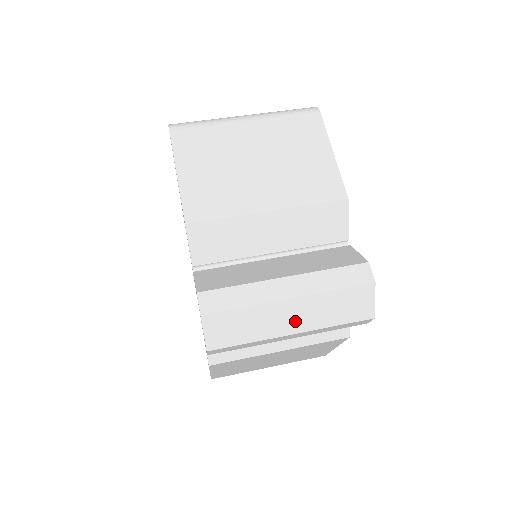
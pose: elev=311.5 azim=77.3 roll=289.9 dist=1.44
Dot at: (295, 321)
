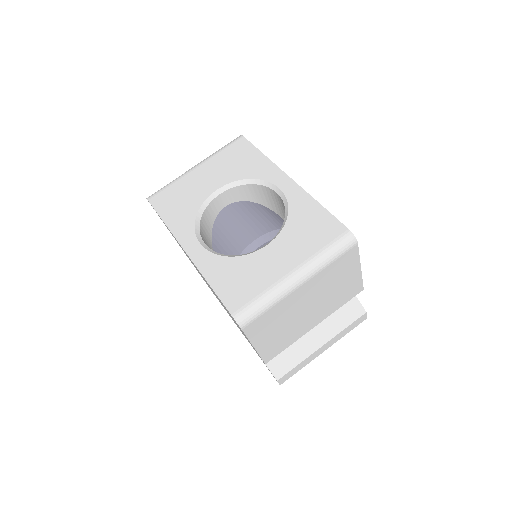
Dot at: occluded
